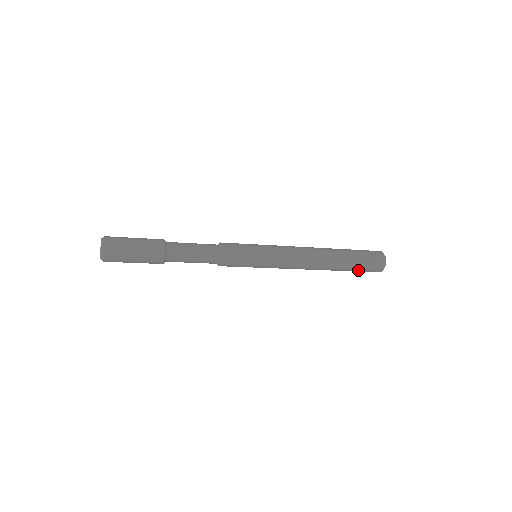
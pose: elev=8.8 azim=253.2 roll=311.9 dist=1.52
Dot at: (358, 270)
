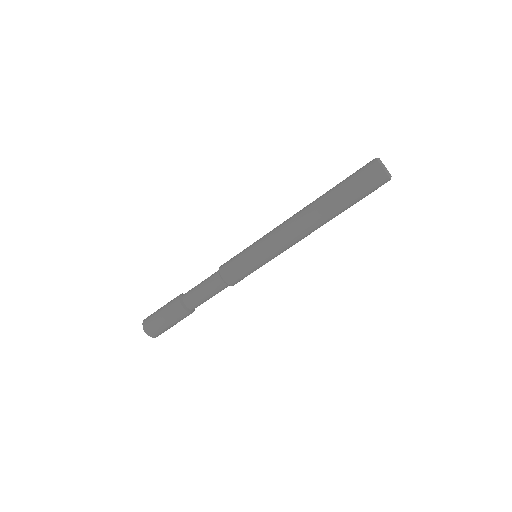
Dot at: (359, 196)
